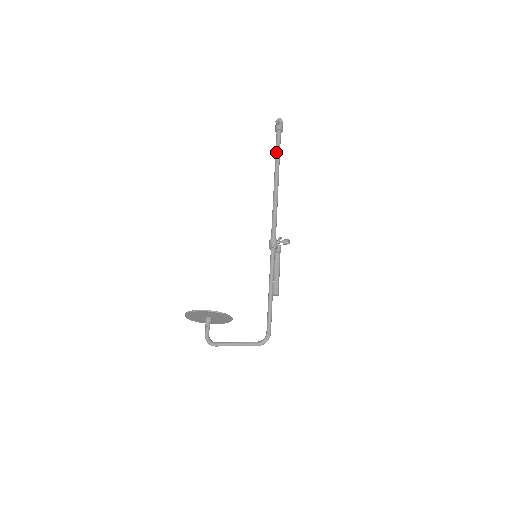
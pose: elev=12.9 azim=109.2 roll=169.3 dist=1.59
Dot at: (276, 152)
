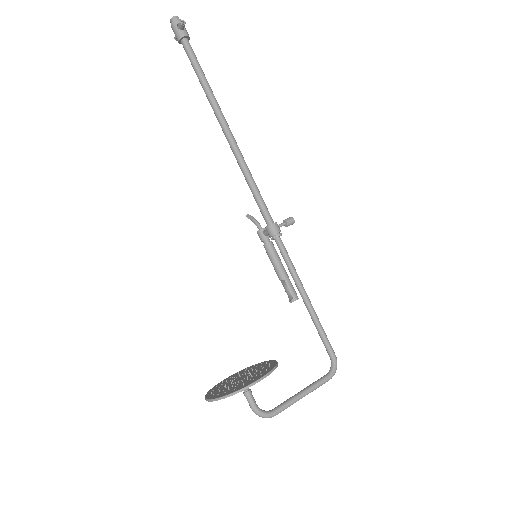
Dot at: (203, 79)
